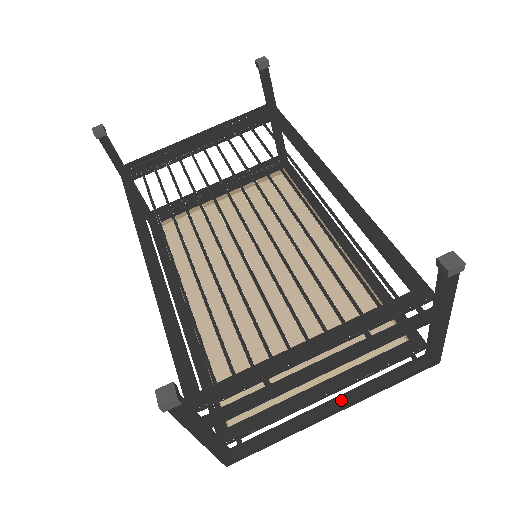
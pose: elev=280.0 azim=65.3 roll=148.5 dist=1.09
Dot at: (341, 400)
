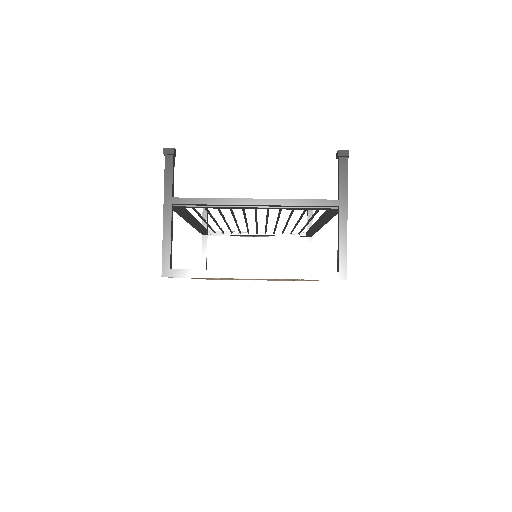
Dot at: (262, 270)
